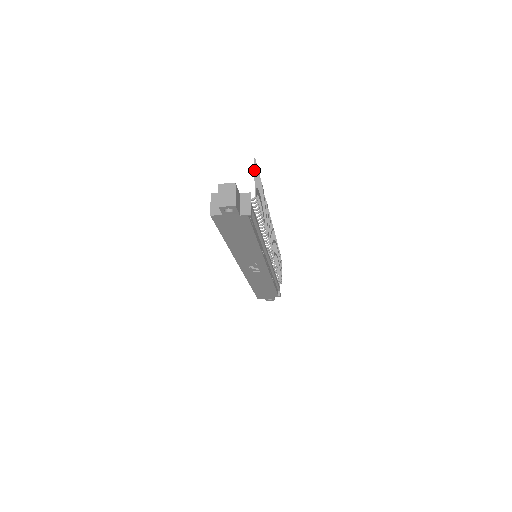
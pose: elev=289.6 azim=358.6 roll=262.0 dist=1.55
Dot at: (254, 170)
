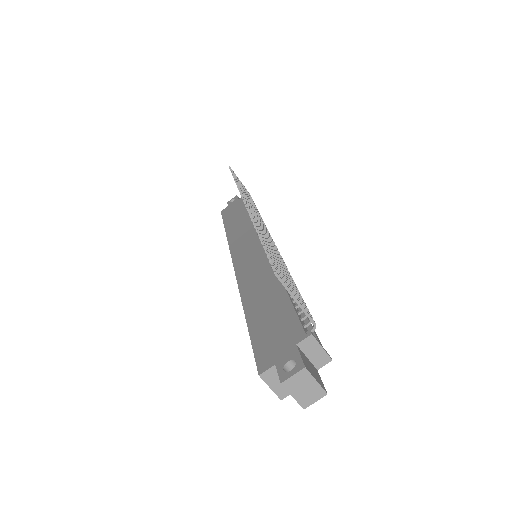
Dot at: occluded
